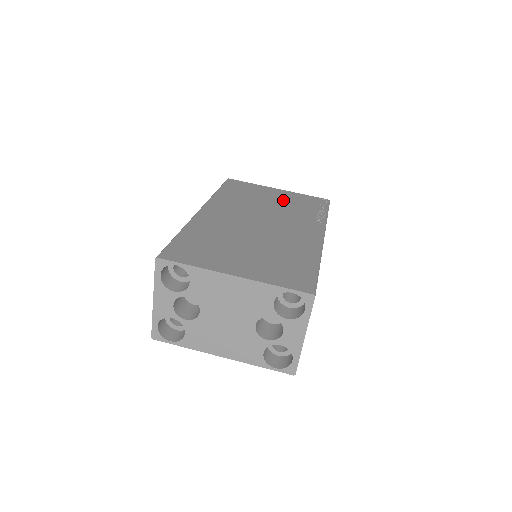
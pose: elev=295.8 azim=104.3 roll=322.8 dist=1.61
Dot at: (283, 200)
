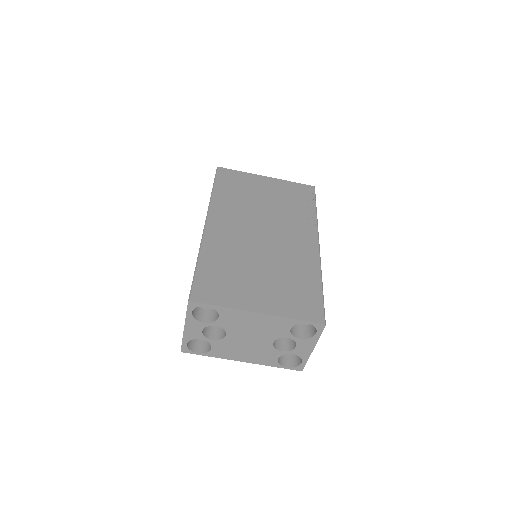
Dot at: (275, 194)
